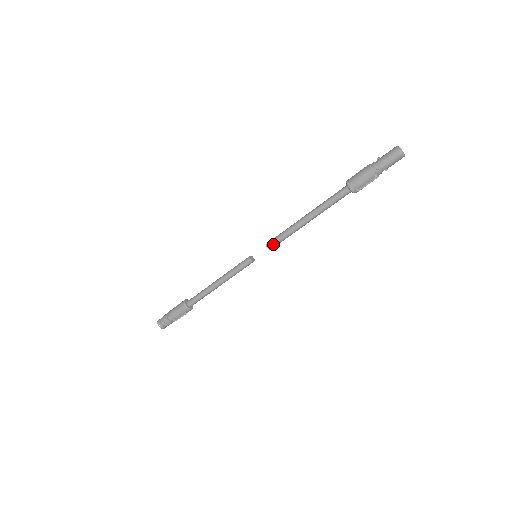
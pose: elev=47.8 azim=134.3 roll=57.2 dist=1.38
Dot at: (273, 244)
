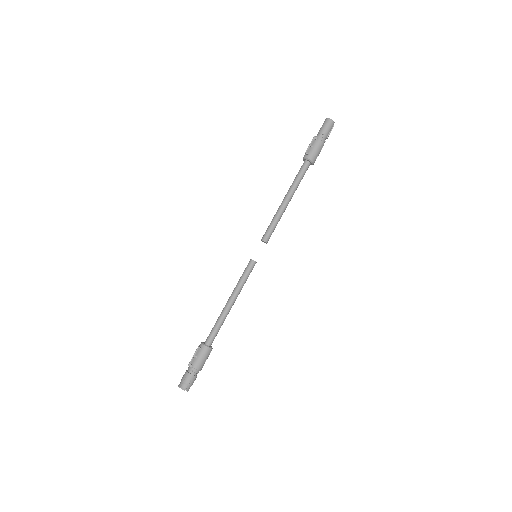
Dot at: (264, 234)
